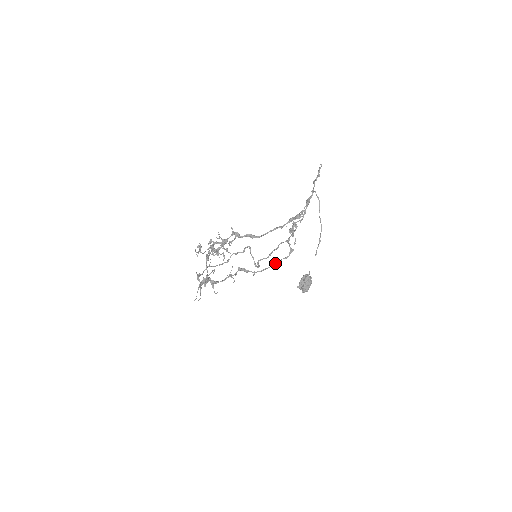
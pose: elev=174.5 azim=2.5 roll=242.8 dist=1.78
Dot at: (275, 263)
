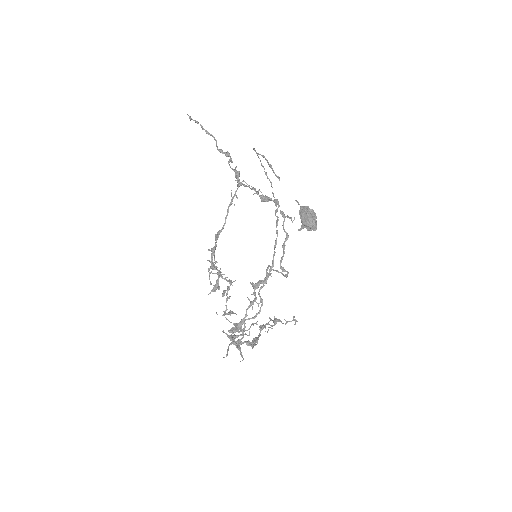
Dot at: (275, 241)
